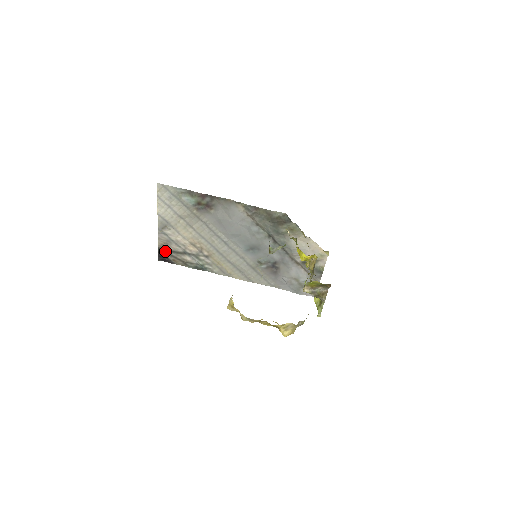
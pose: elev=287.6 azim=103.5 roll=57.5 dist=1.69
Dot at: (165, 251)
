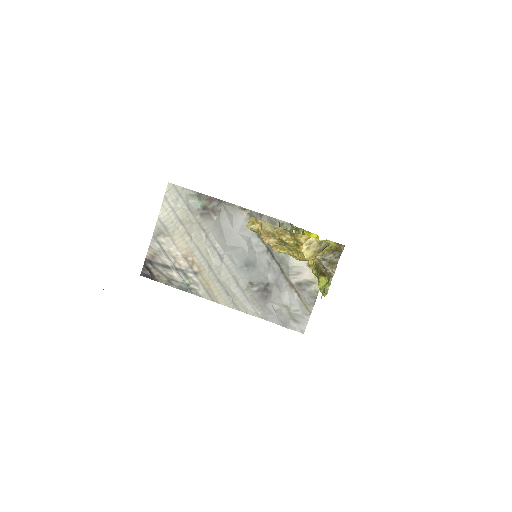
Dot at: (152, 264)
